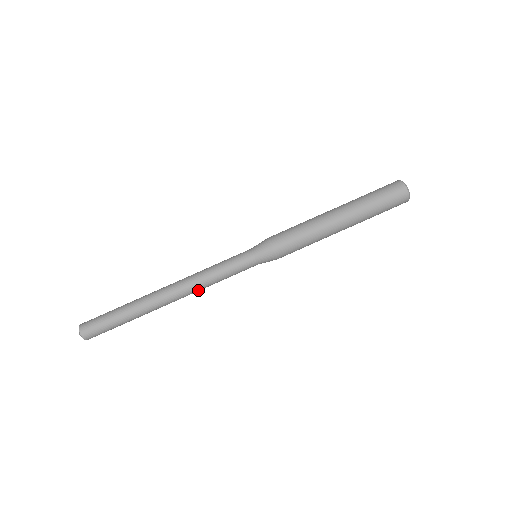
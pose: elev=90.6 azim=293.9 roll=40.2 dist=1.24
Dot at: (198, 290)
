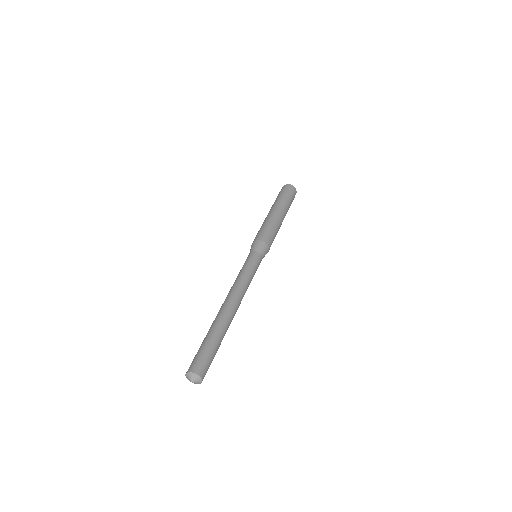
Dot at: (244, 292)
